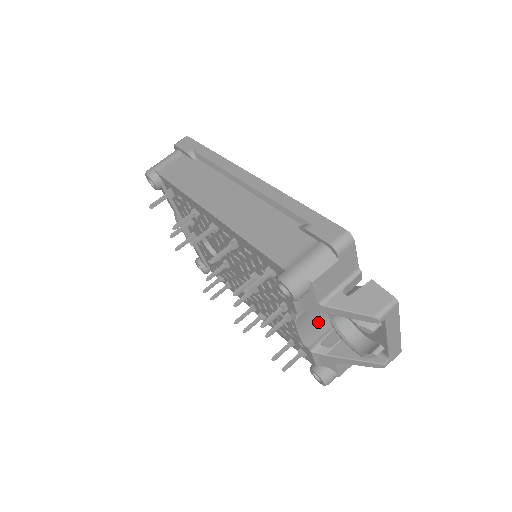
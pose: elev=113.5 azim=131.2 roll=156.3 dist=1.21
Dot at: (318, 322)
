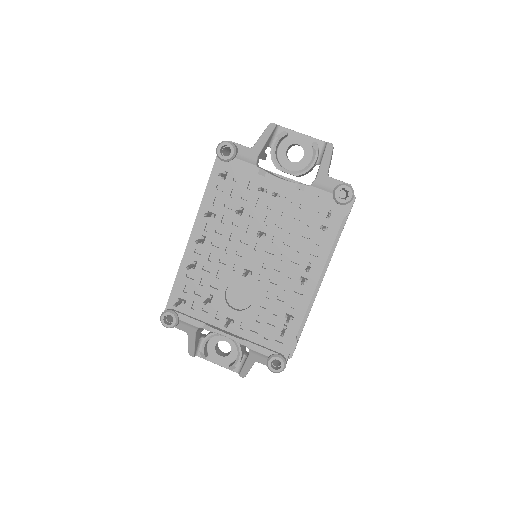
Dot at: occluded
